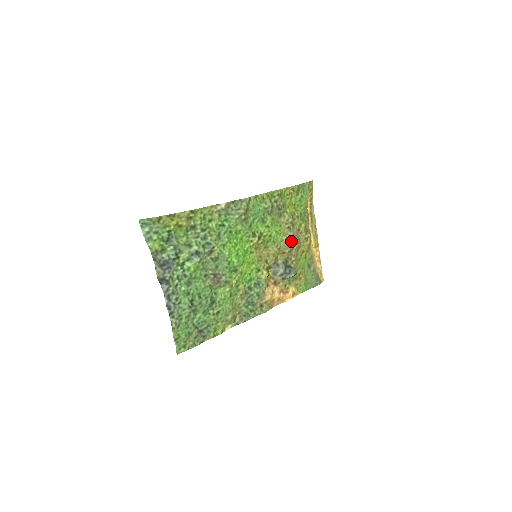
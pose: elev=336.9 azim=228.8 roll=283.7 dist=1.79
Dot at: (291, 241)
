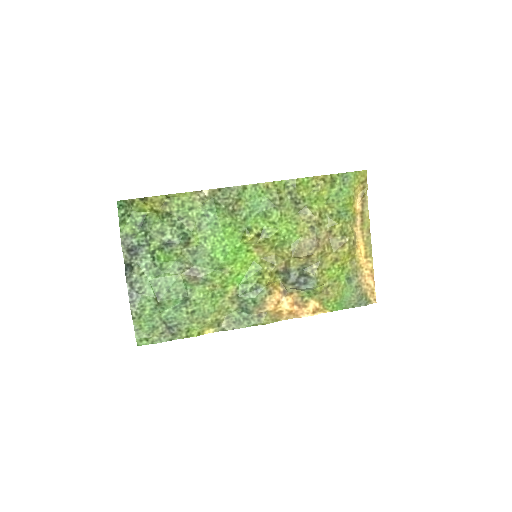
Dot at: (311, 244)
